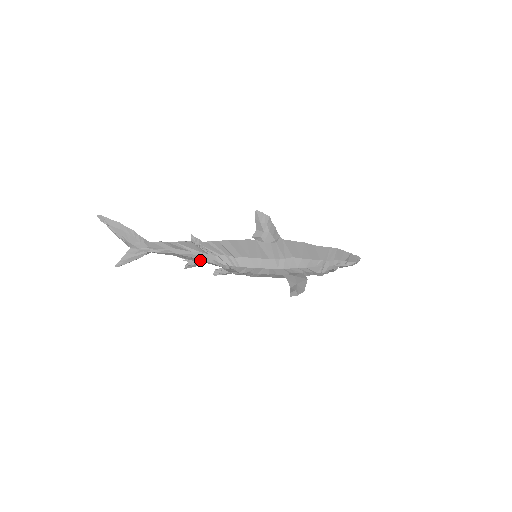
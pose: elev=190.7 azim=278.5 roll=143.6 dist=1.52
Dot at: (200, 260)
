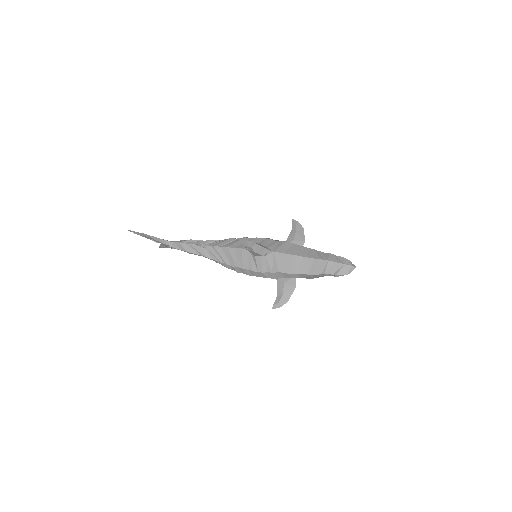
Dot at: occluded
